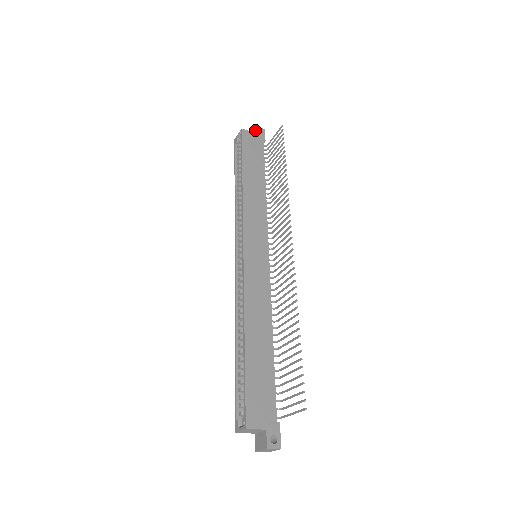
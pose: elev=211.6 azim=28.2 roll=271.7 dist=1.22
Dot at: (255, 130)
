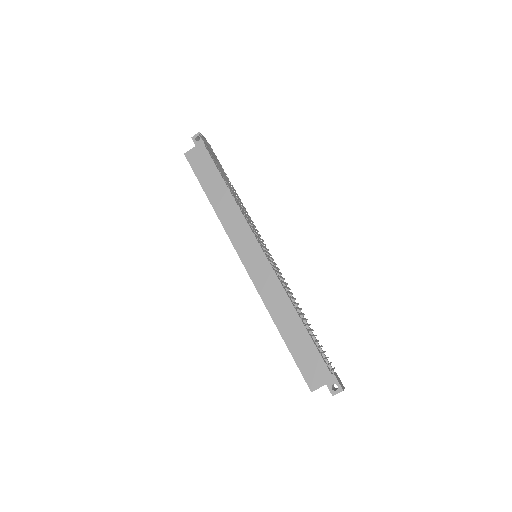
Dot at: occluded
